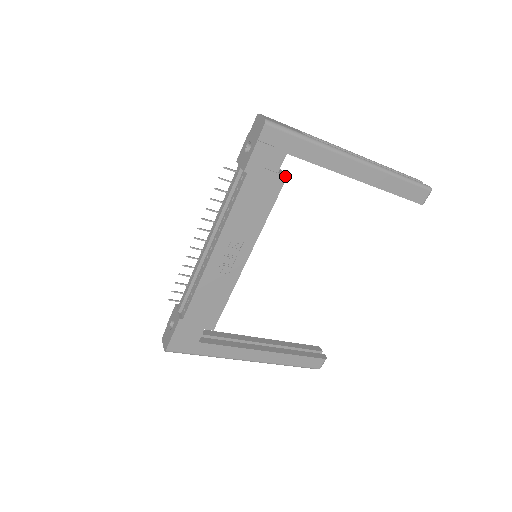
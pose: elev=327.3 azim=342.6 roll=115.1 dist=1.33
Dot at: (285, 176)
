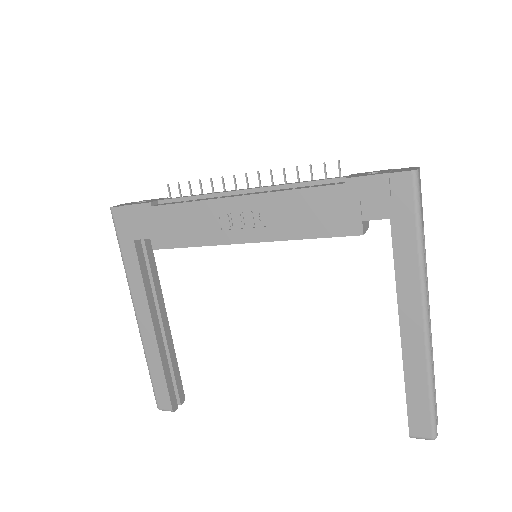
Dot at: (363, 232)
